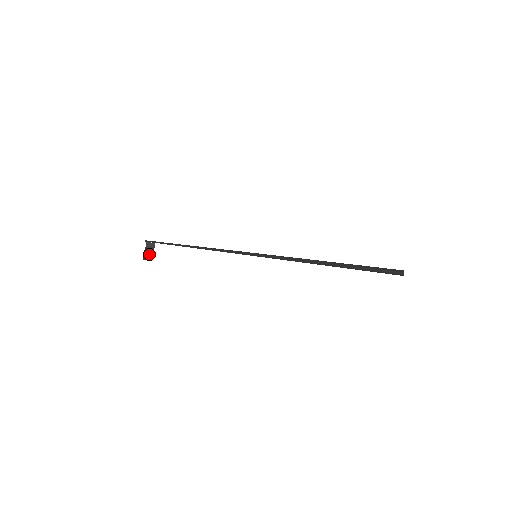
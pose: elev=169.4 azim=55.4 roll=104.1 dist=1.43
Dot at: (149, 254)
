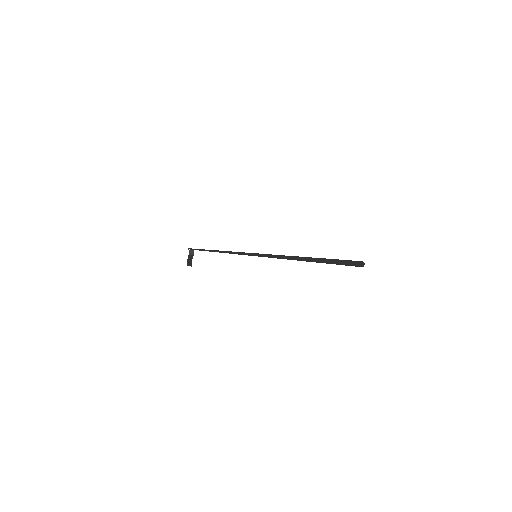
Dot at: (190, 260)
